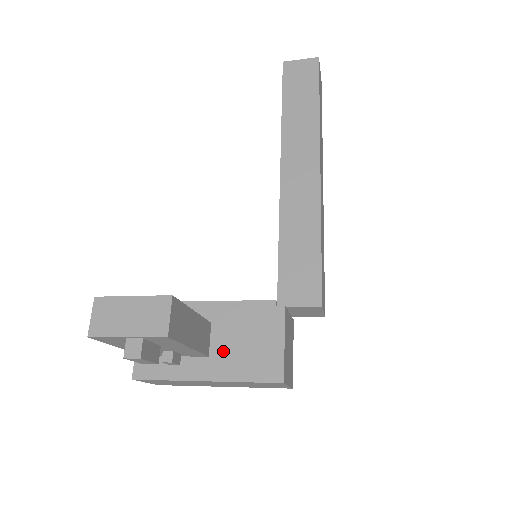
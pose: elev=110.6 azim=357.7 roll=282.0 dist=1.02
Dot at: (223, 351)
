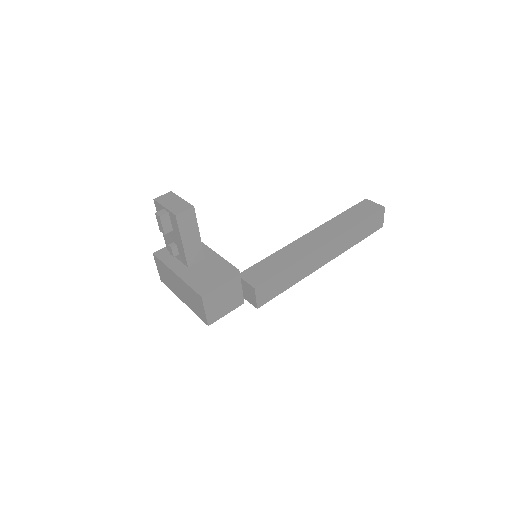
Dot at: (196, 270)
